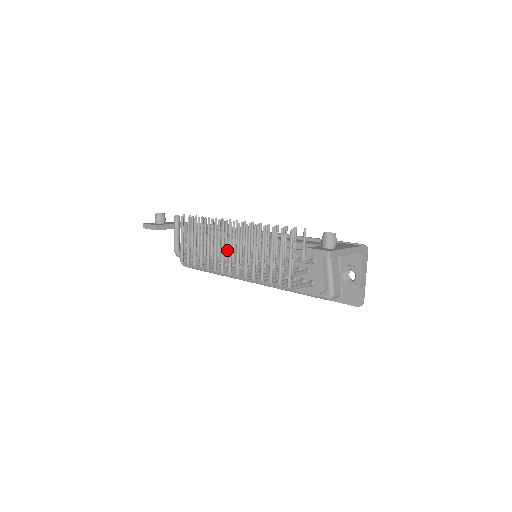
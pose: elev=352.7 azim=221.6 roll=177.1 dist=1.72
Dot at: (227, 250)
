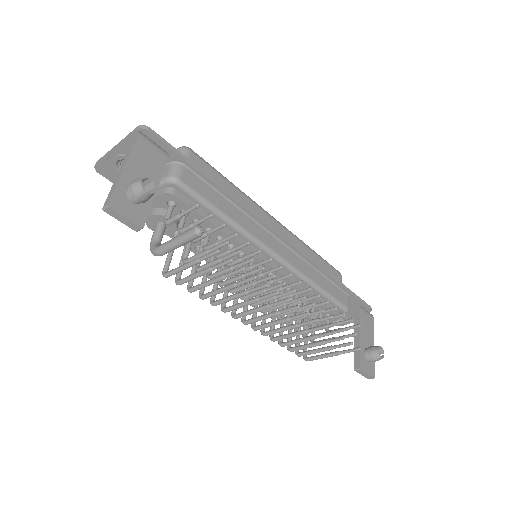
Dot at: (254, 295)
